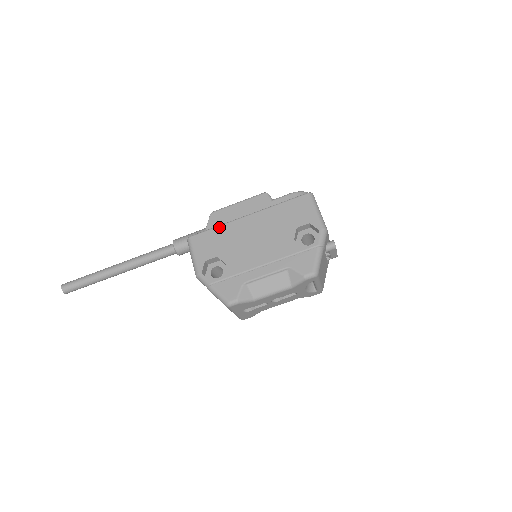
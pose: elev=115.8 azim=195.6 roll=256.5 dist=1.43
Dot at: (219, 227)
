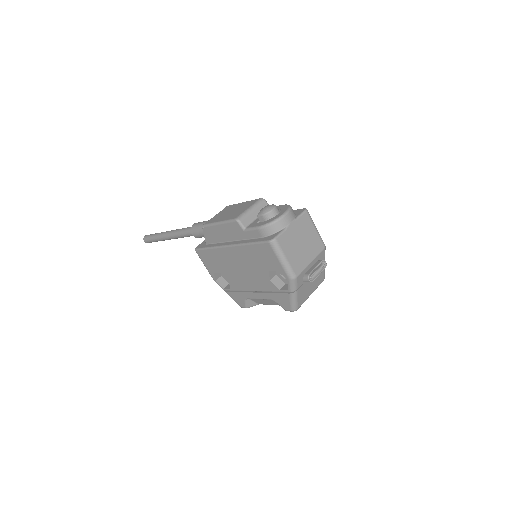
Dot at: (211, 250)
